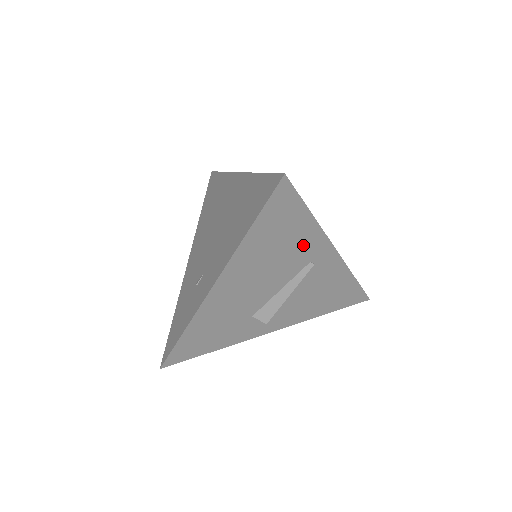
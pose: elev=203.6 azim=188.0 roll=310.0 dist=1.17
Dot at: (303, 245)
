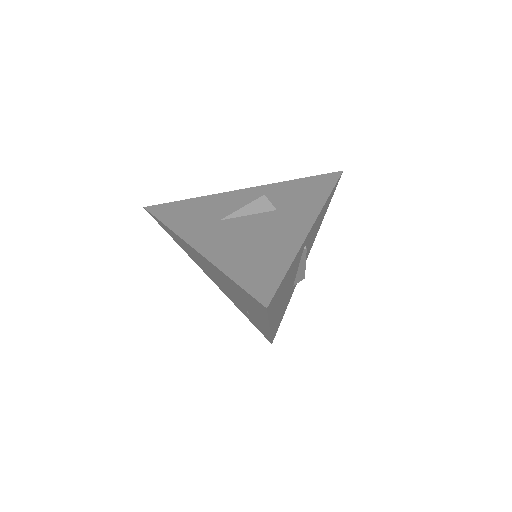
Dot at: (295, 263)
